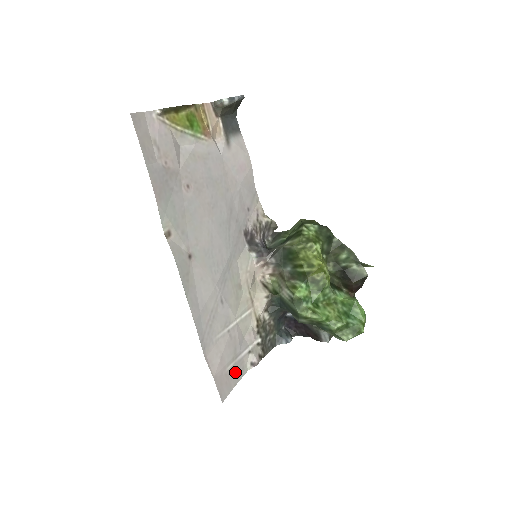
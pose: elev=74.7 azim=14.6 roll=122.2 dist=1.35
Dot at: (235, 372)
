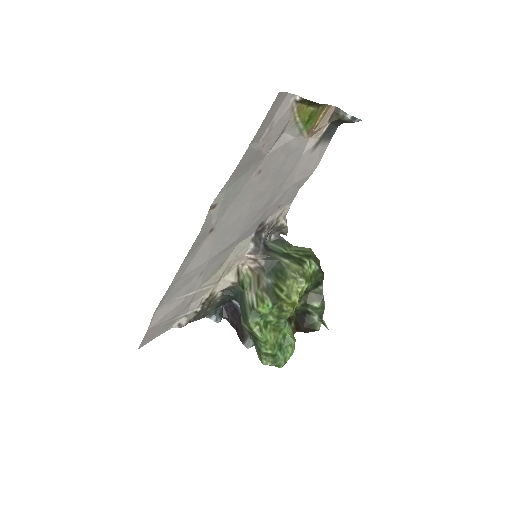
Dot at: (164, 327)
